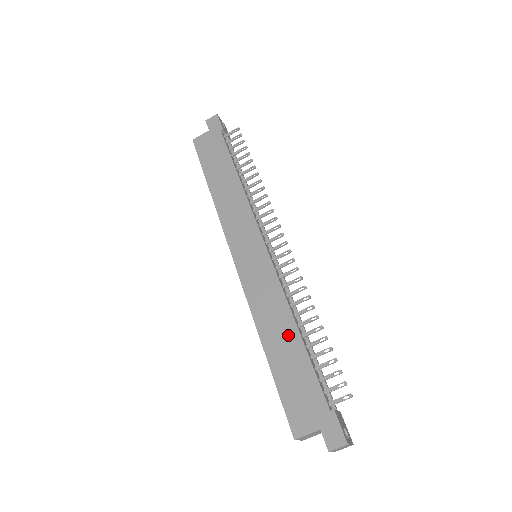
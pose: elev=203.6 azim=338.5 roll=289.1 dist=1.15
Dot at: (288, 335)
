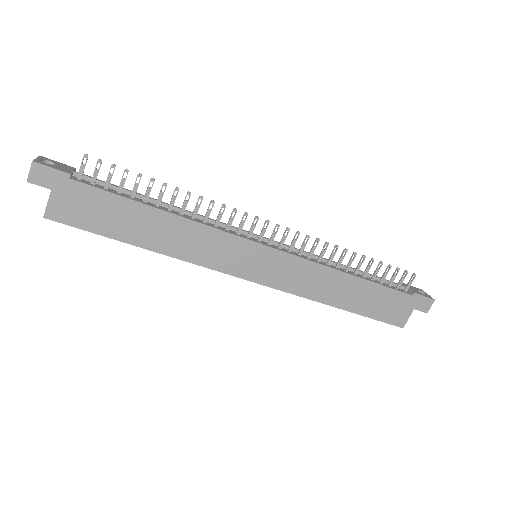
Dot at: (349, 285)
